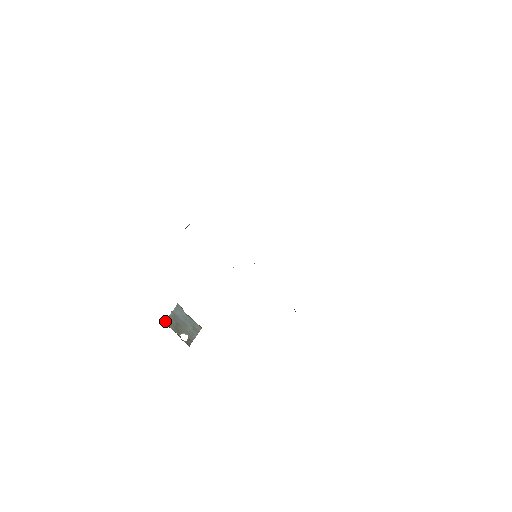
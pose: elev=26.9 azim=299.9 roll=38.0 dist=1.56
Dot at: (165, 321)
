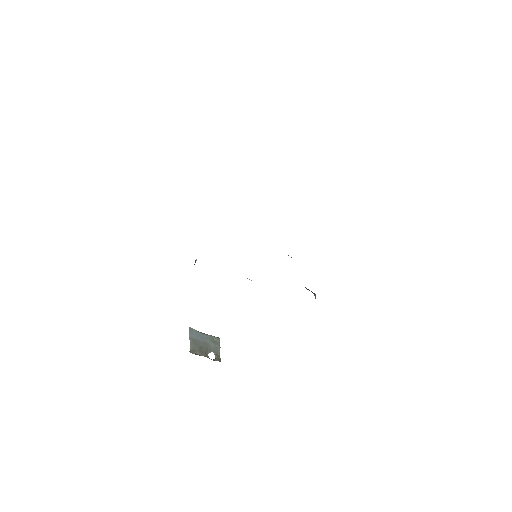
Dot at: (190, 351)
